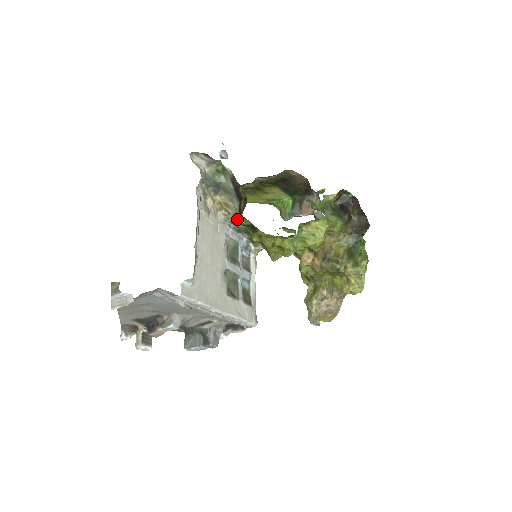
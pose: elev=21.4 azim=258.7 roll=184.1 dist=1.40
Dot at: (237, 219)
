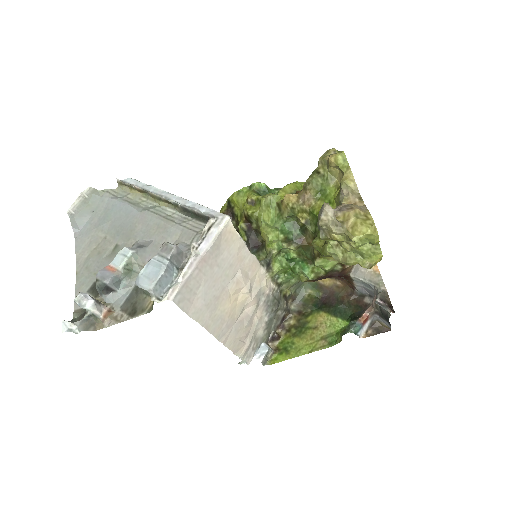
Dot at: occluded
